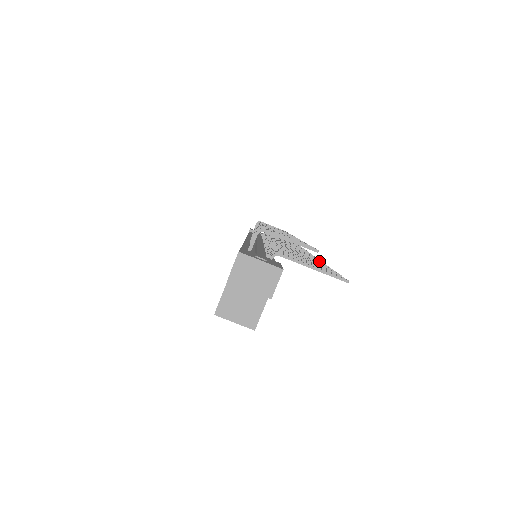
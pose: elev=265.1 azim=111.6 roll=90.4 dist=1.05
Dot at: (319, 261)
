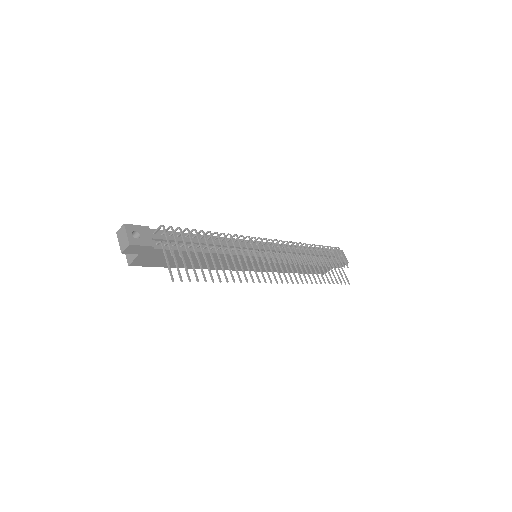
Dot at: (240, 278)
